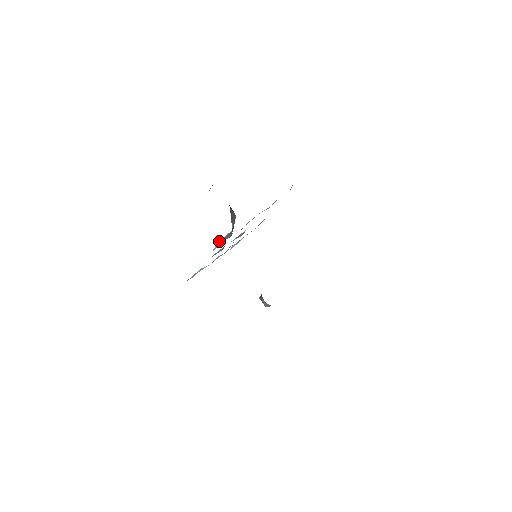
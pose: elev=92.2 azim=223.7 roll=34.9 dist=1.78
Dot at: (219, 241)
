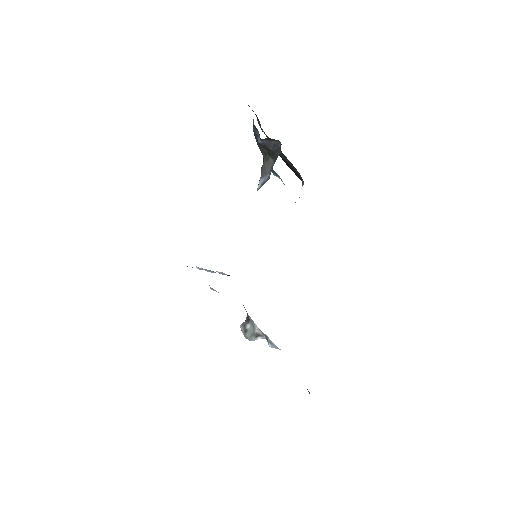
Dot at: occluded
